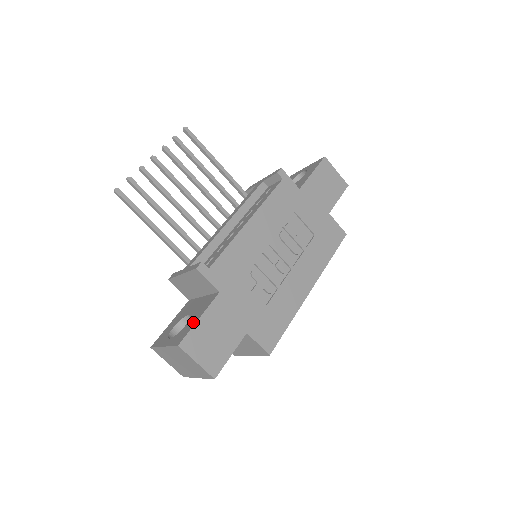
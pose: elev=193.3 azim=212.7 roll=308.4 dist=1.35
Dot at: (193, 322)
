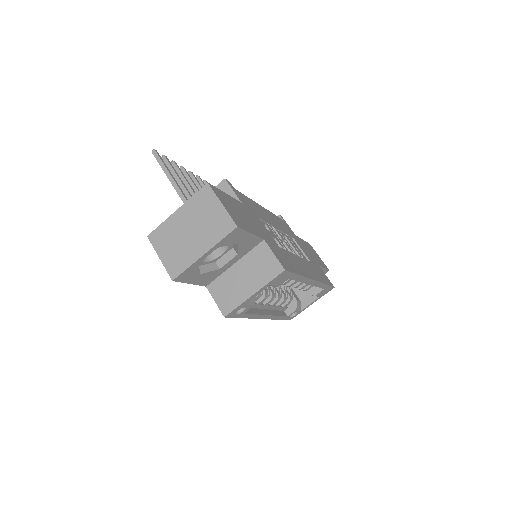
Dot at: occluded
